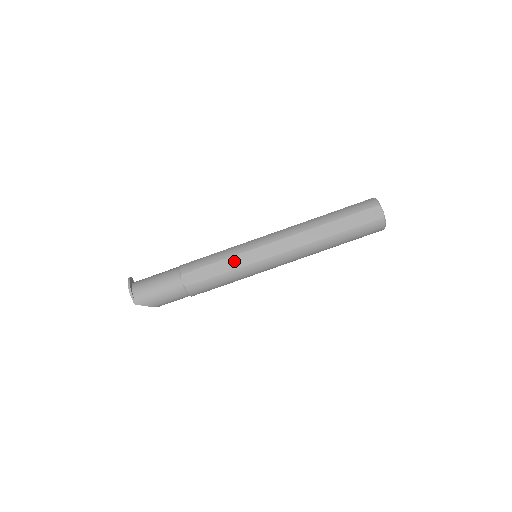
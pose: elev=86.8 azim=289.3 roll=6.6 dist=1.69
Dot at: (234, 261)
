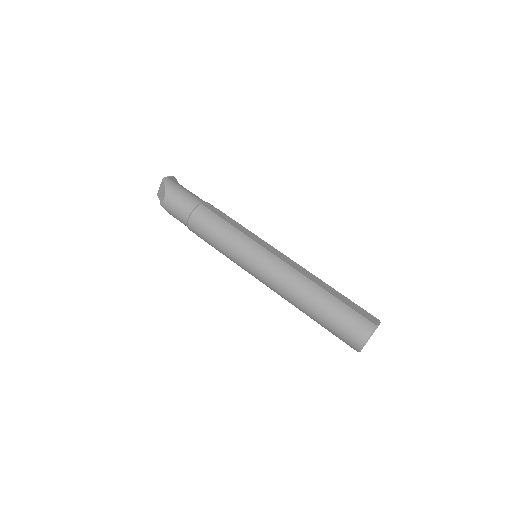
Dot at: (246, 231)
